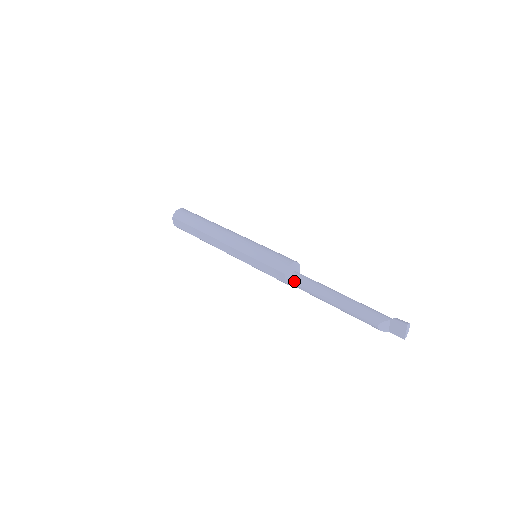
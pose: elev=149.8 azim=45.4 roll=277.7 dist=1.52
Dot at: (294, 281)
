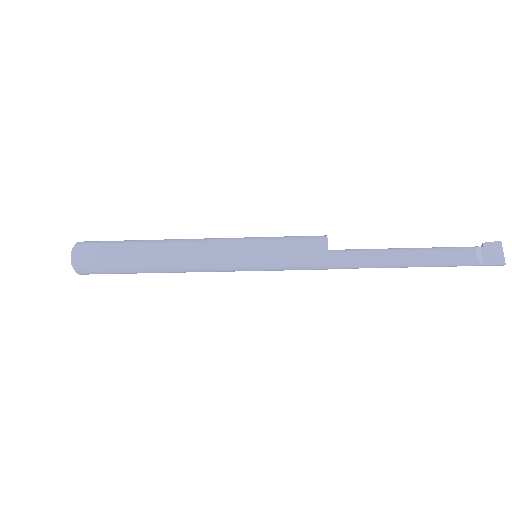
Dot at: (338, 252)
